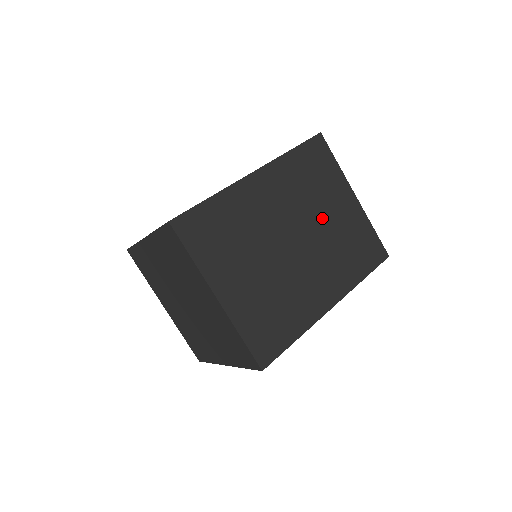
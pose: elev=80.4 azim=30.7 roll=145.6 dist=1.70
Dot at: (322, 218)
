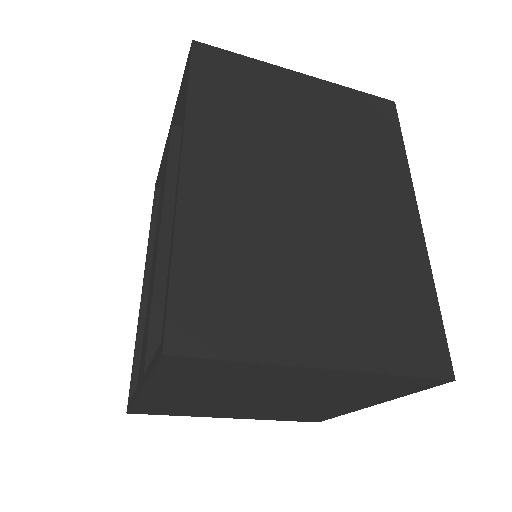
Dot at: occluded
